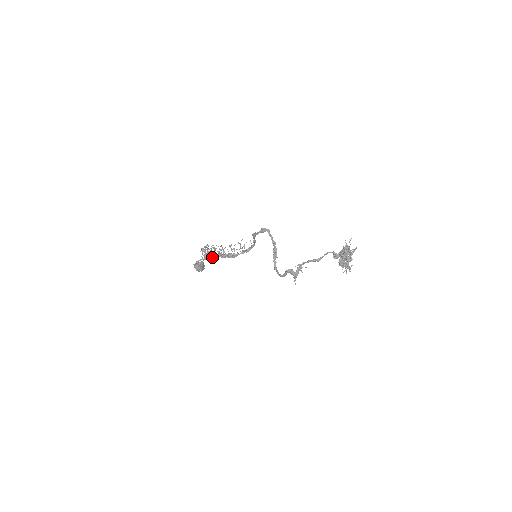
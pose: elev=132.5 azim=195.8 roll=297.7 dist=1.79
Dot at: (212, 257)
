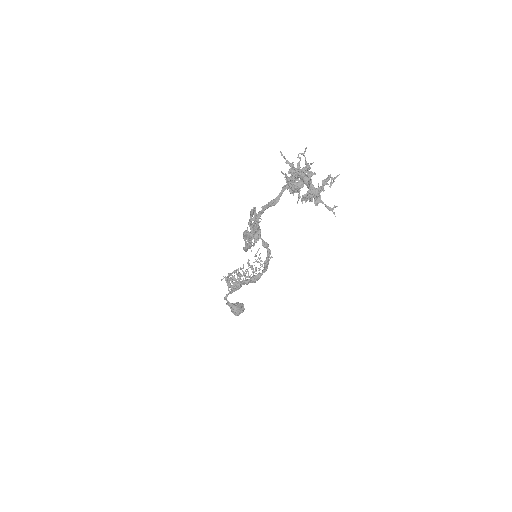
Dot at: (237, 286)
